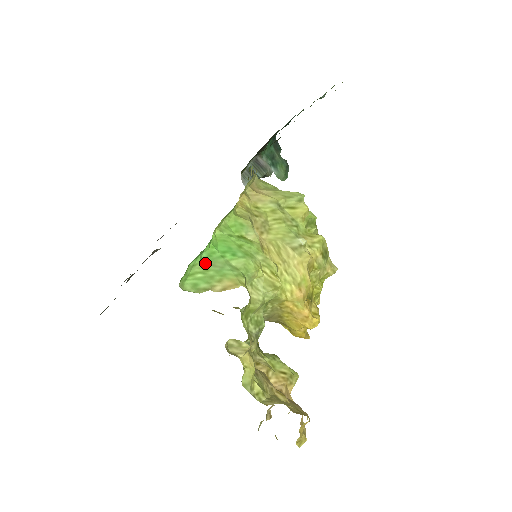
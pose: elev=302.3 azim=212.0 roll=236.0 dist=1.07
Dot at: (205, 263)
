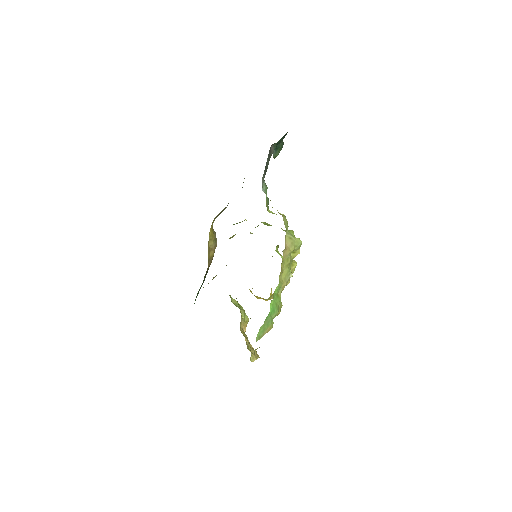
Dot at: (265, 322)
